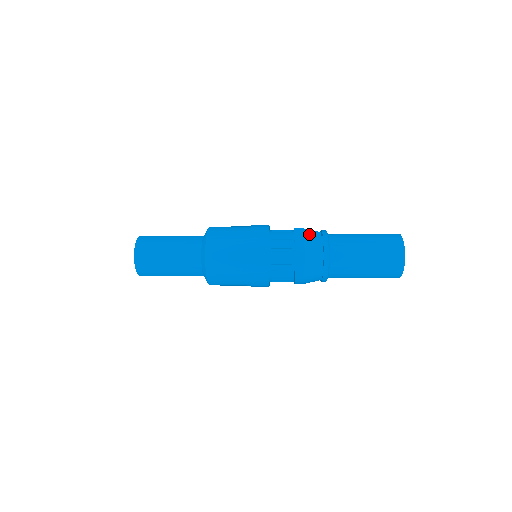
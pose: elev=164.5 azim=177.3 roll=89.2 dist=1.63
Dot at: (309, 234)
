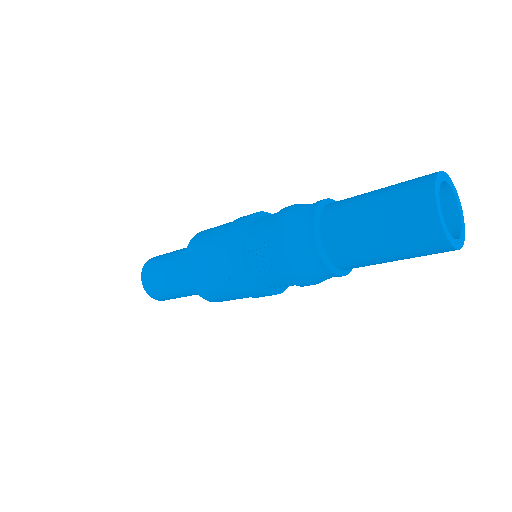
Dot at: (301, 204)
